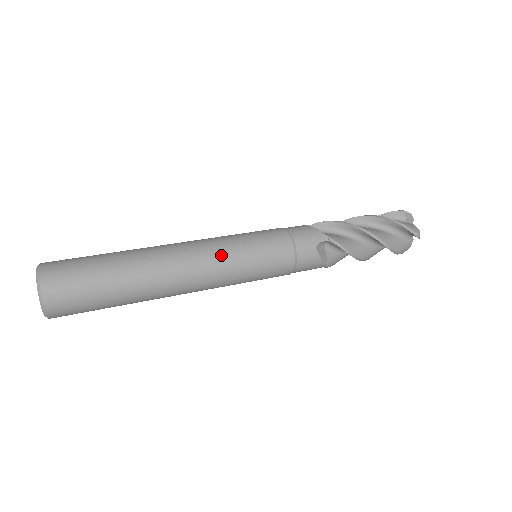
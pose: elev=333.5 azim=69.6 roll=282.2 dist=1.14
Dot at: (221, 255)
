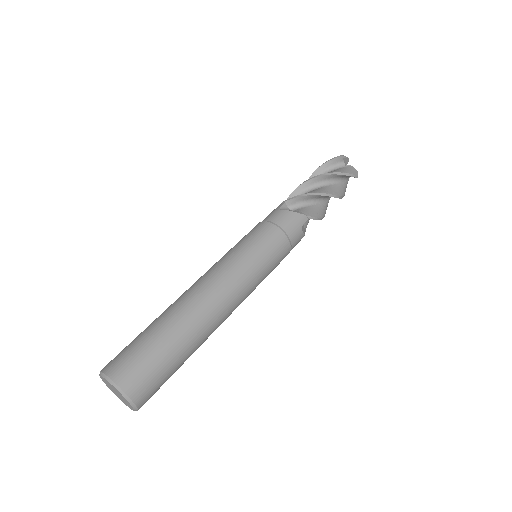
Dot at: (245, 280)
